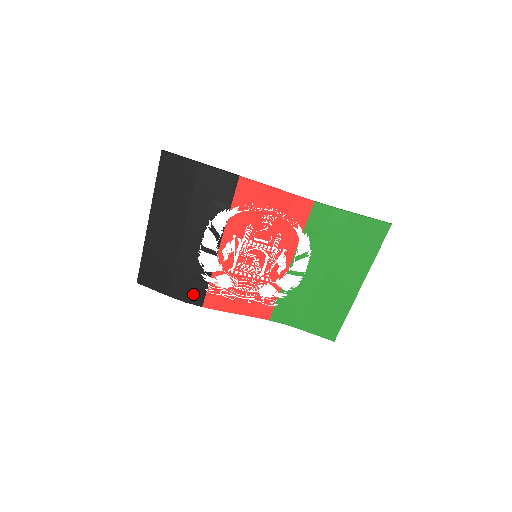
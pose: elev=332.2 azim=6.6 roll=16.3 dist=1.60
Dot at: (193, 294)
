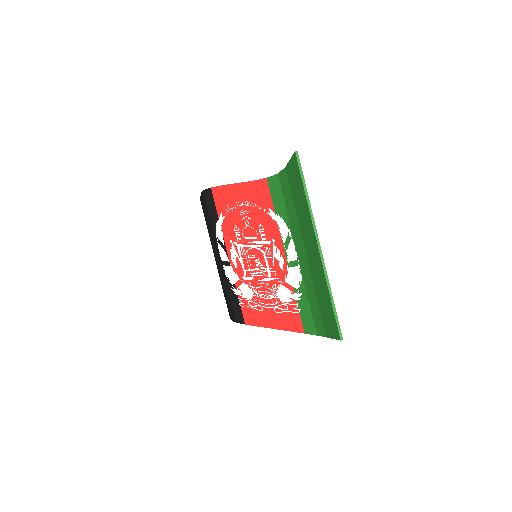
Dot at: (237, 312)
